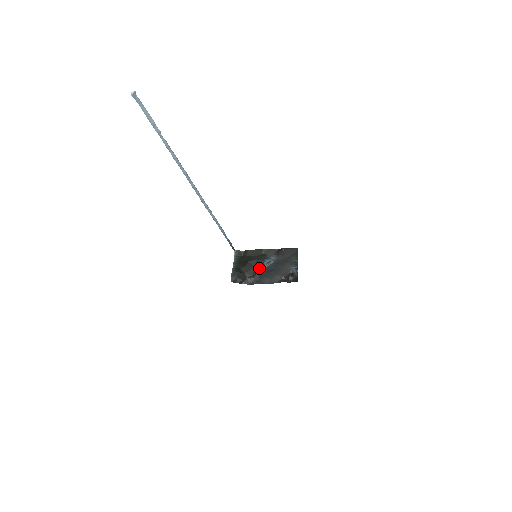
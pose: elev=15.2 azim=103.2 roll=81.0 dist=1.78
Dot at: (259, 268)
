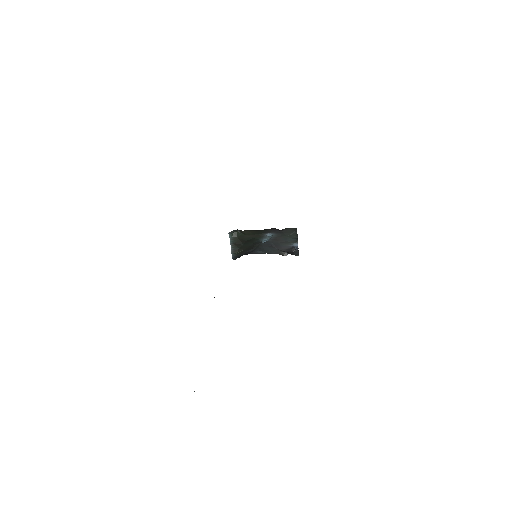
Dot at: (258, 243)
